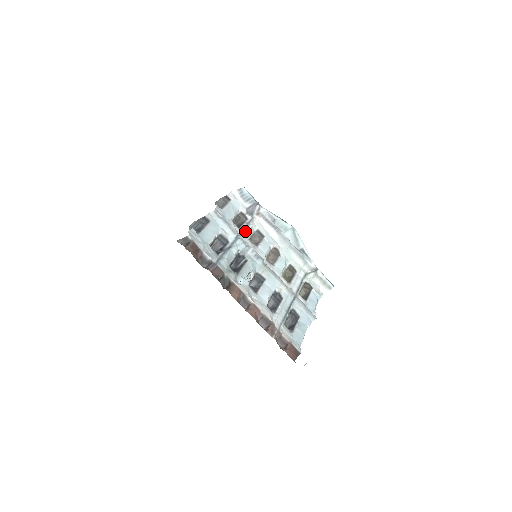
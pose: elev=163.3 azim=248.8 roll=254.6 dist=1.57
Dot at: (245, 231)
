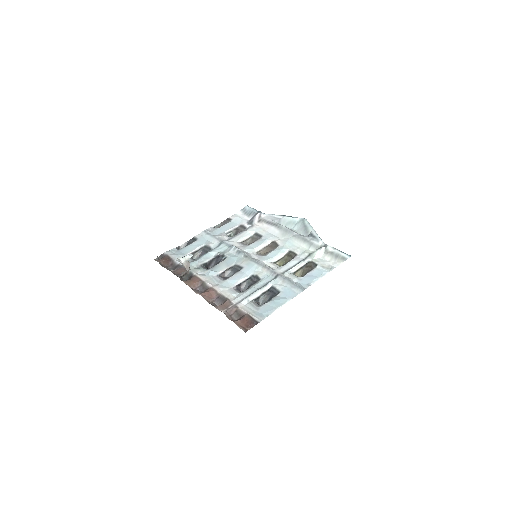
Dot at: (235, 237)
